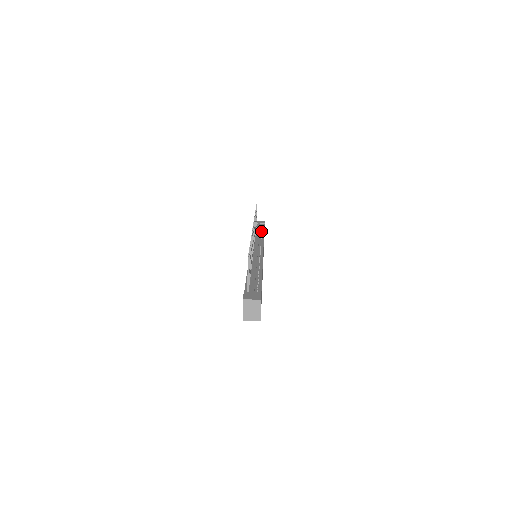
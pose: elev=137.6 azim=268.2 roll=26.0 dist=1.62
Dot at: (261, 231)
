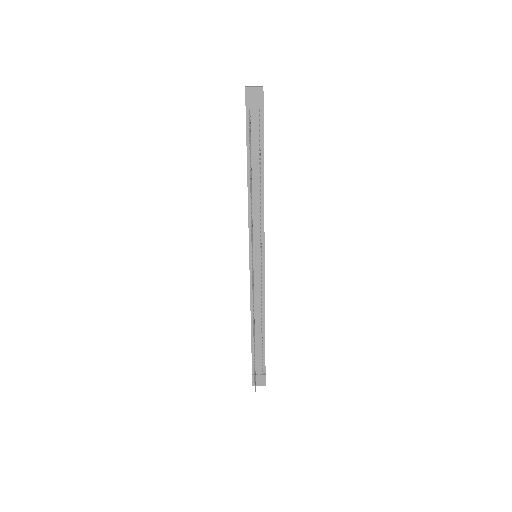
Dot at: (259, 161)
